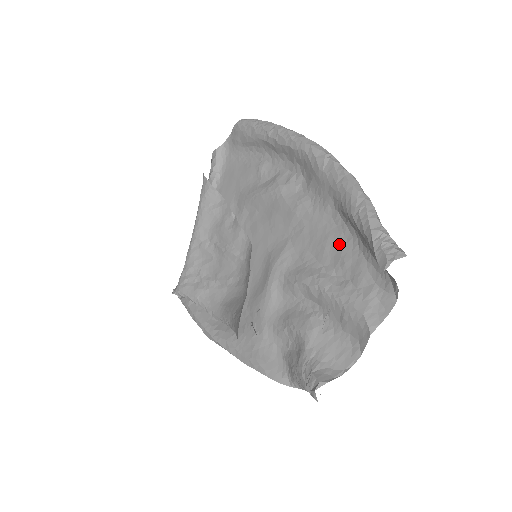
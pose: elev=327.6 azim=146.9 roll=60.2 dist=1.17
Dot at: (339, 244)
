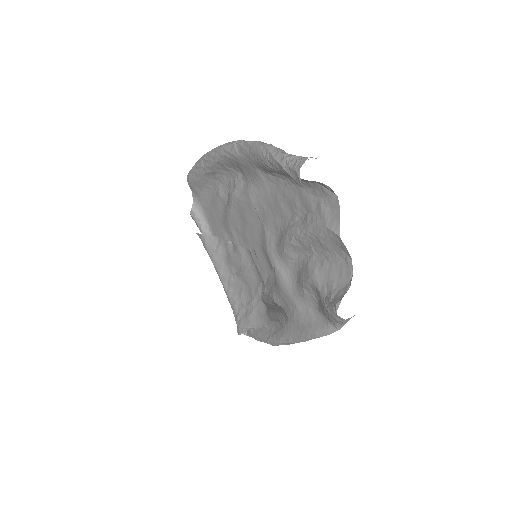
Dot at: (284, 195)
